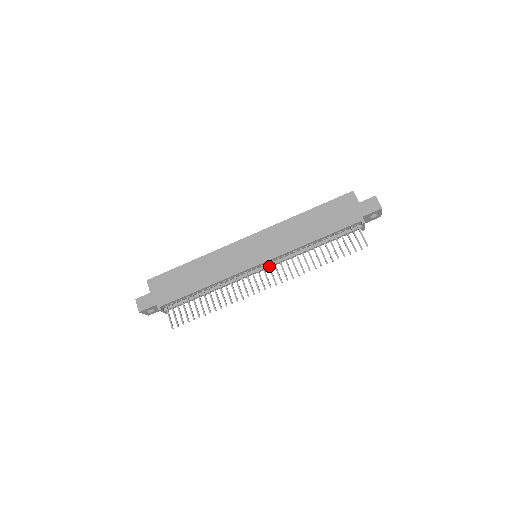
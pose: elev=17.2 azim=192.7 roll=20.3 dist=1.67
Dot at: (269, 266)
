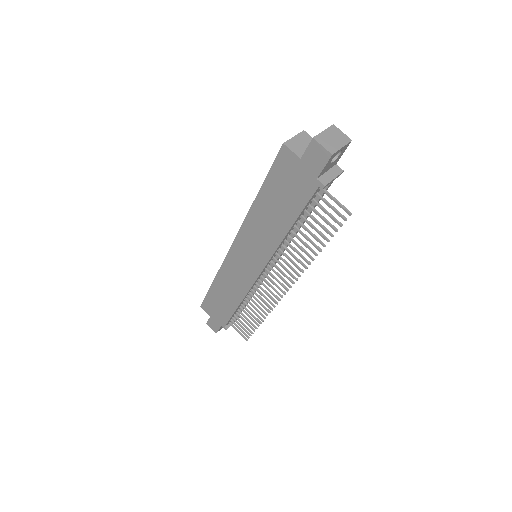
Dot at: (271, 269)
